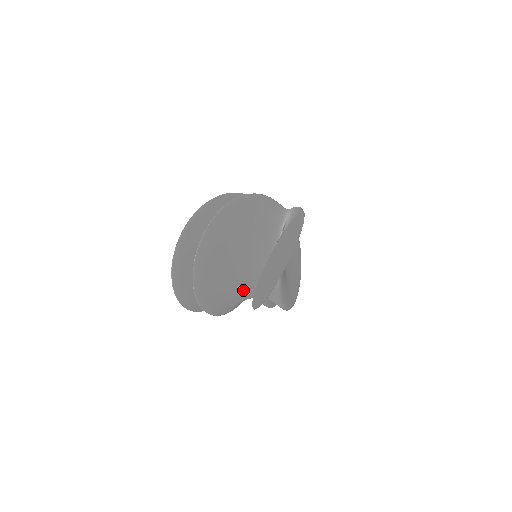
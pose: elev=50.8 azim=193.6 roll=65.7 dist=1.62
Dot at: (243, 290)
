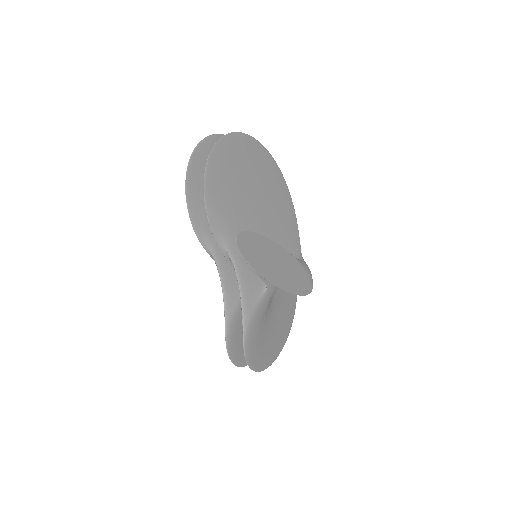
Dot at: (235, 235)
